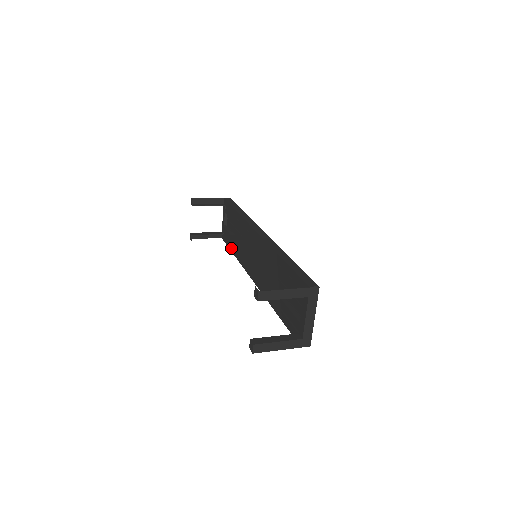
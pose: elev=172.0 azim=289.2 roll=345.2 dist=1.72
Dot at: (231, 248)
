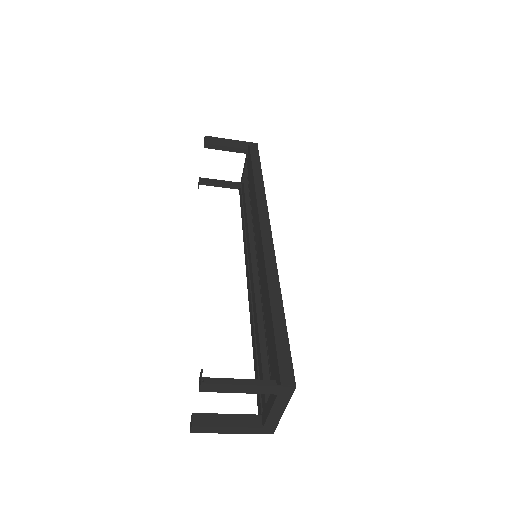
Dot at: (242, 214)
